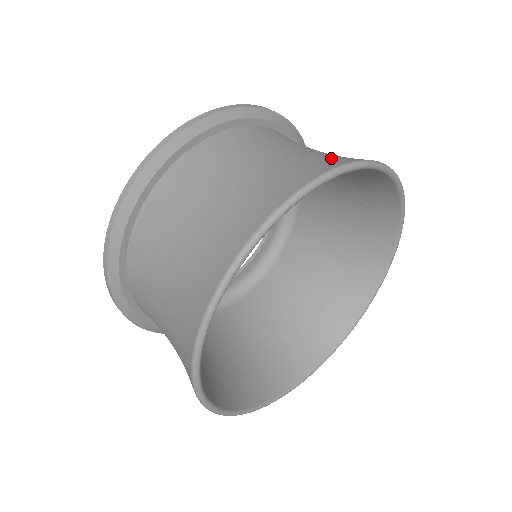
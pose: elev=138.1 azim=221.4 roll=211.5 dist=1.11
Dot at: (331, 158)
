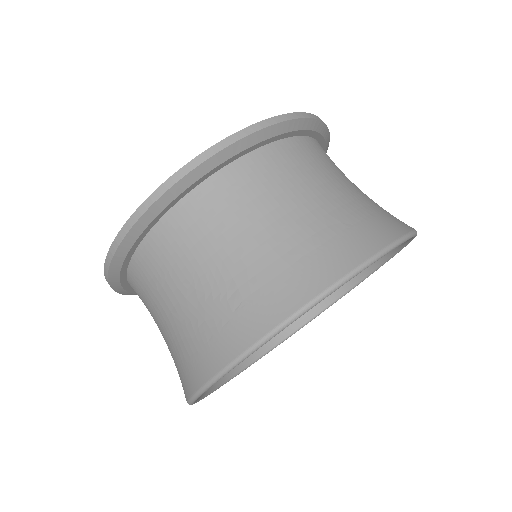
Dot at: (310, 264)
